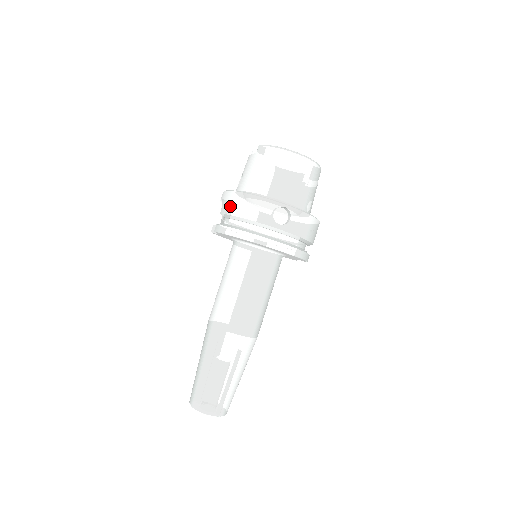
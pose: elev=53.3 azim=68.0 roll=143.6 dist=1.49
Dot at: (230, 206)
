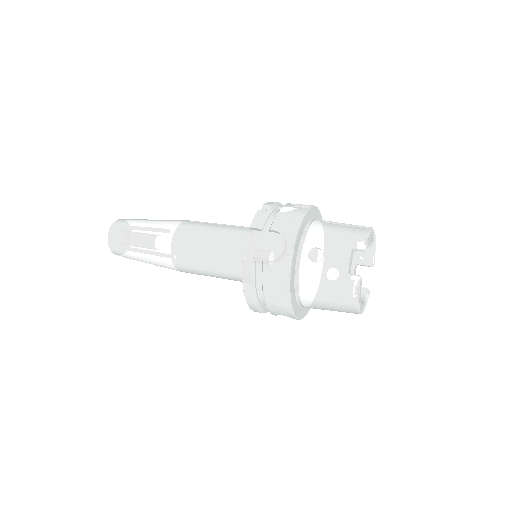
Dot at: (272, 280)
